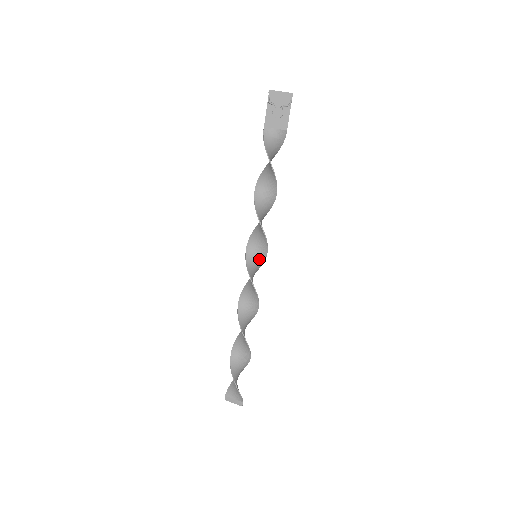
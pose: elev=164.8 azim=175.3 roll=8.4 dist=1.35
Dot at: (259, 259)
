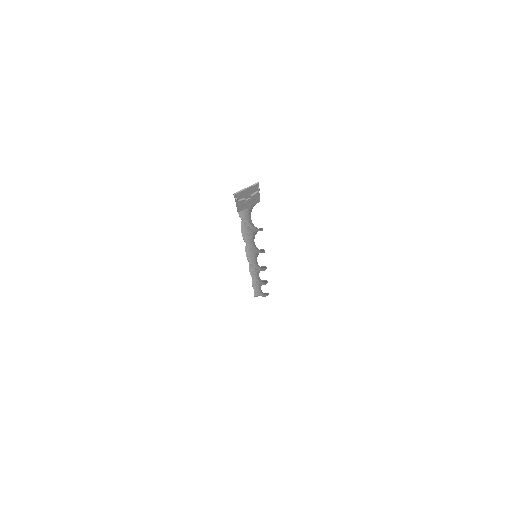
Dot at: (258, 254)
